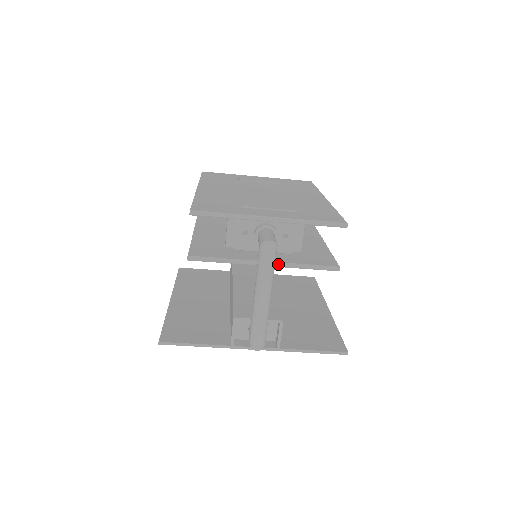
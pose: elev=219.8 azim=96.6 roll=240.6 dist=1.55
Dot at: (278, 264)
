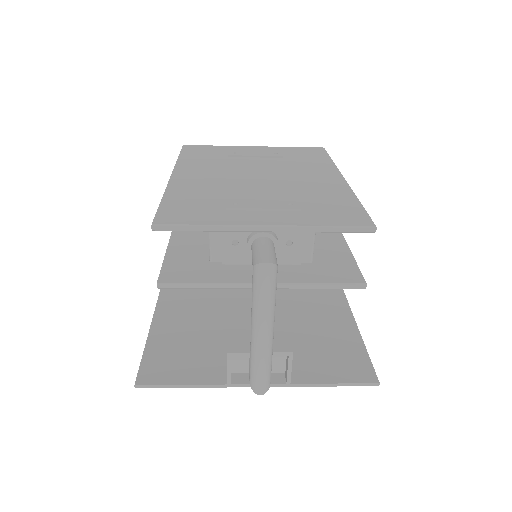
Dot at: (281, 285)
